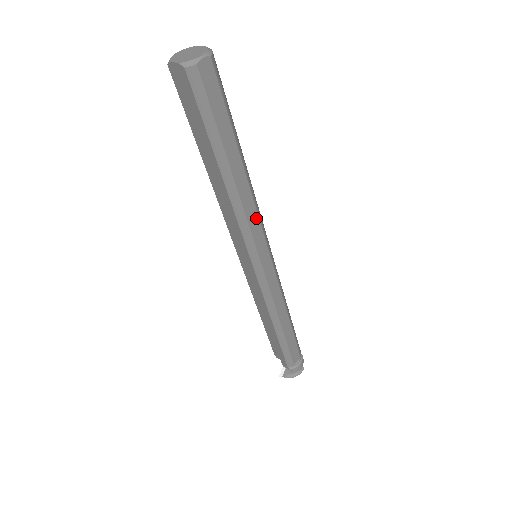
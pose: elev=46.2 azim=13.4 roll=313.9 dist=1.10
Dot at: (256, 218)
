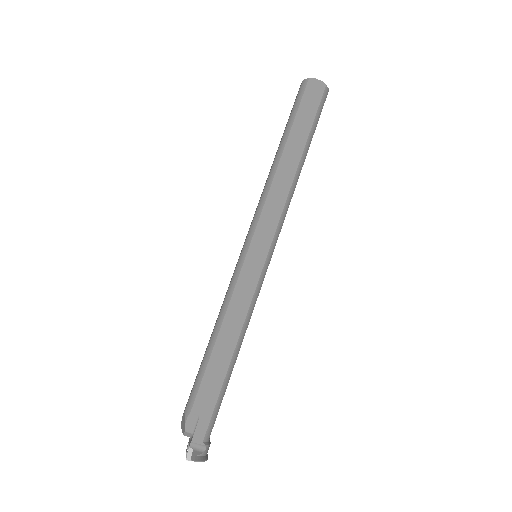
Dot at: occluded
